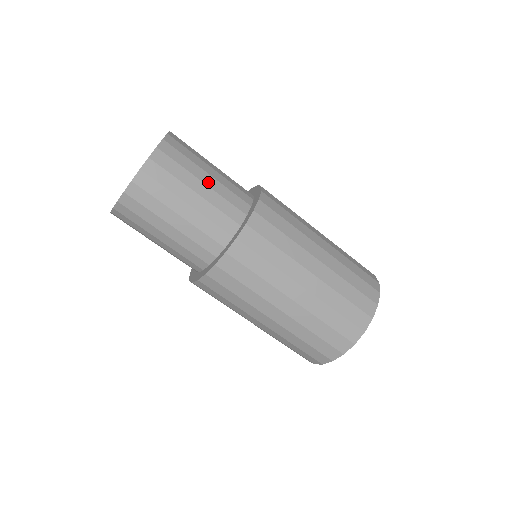
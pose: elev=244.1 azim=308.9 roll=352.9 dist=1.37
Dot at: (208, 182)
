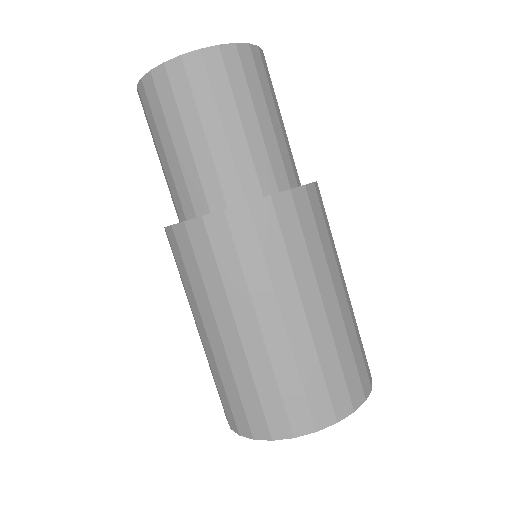
Dot at: (248, 127)
